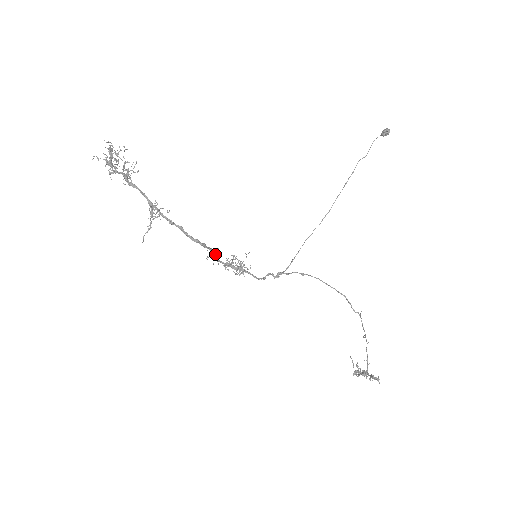
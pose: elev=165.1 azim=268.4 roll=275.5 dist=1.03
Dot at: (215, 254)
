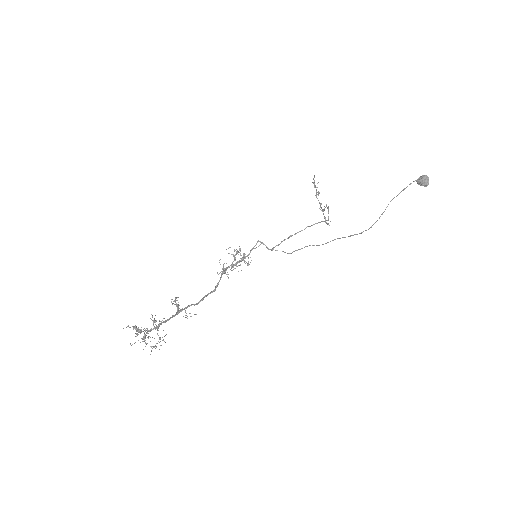
Dot at: (224, 273)
